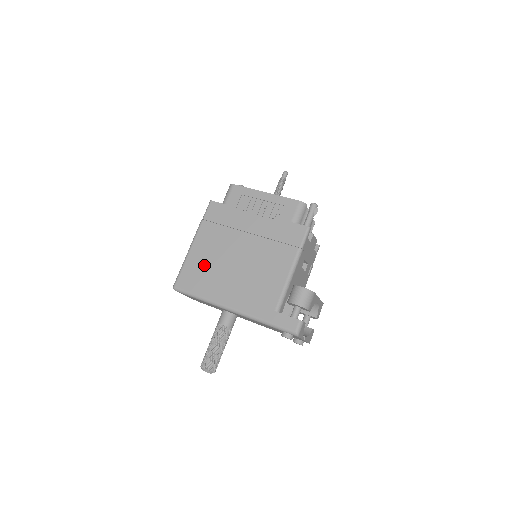
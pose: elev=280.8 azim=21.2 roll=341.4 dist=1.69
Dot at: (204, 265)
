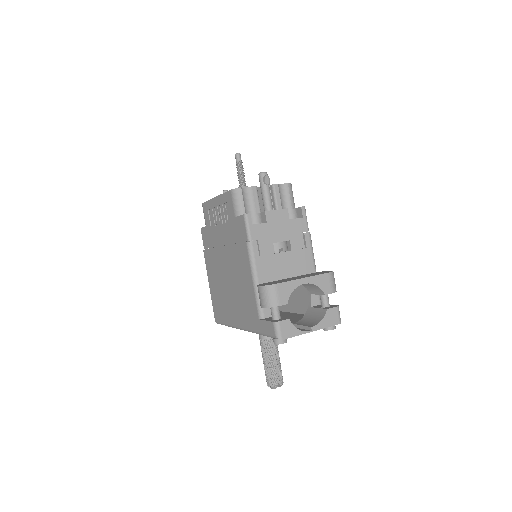
Dot at: (217, 293)
